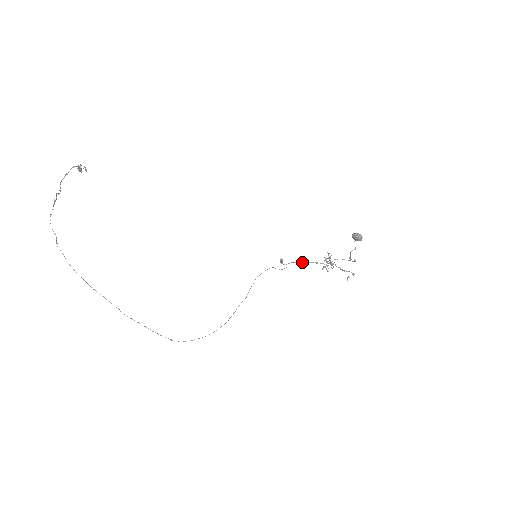
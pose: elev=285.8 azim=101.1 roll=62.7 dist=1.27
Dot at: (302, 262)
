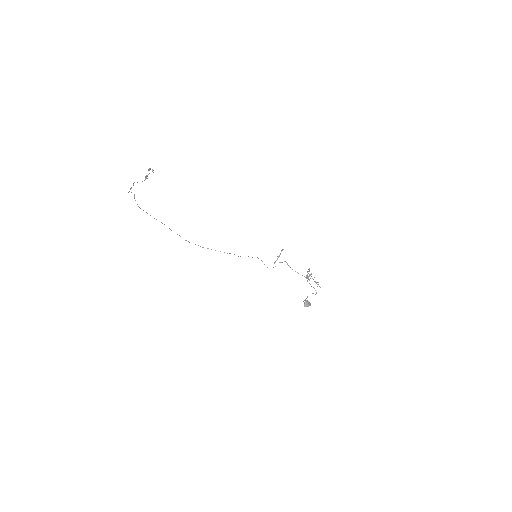
Dot at: occluded
